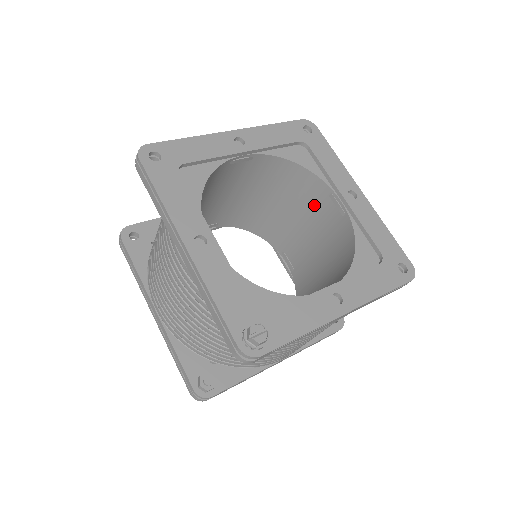
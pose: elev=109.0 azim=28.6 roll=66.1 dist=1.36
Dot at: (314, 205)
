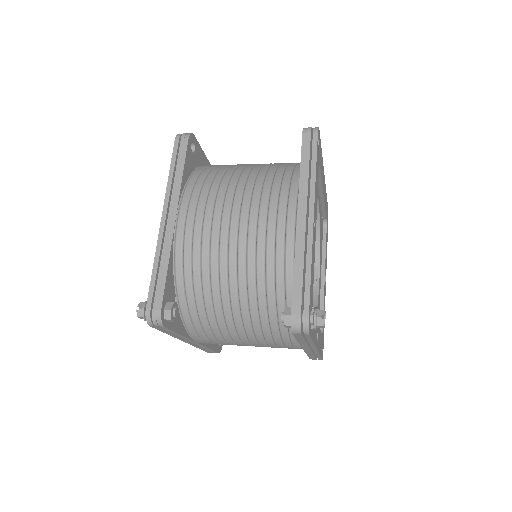
Dot at: occluded
